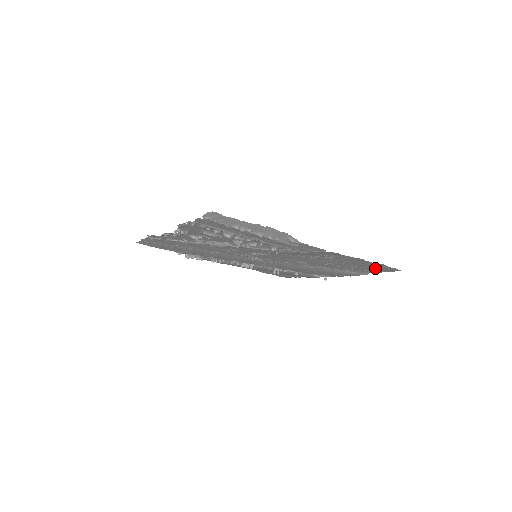
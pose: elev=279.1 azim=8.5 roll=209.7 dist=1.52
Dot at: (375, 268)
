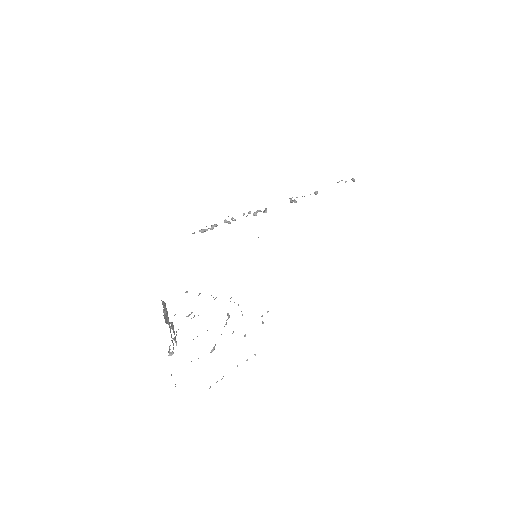
Dot at: occluded
